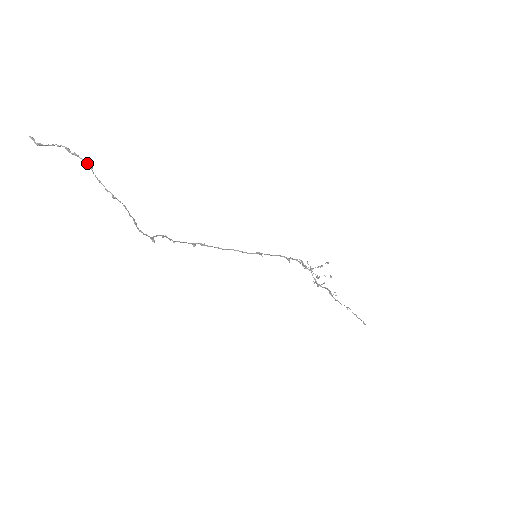
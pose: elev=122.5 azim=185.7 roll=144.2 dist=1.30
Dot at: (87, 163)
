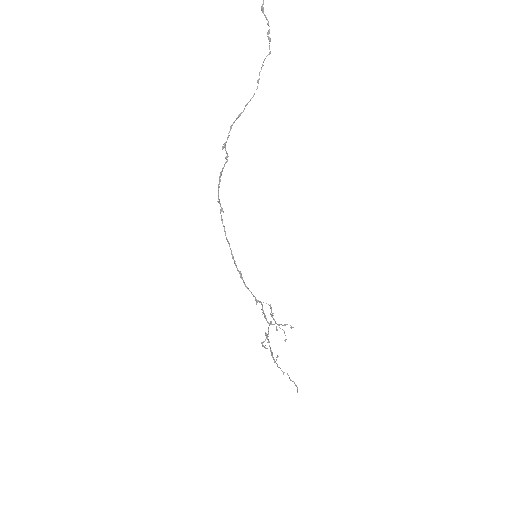
Dot at: occluded
